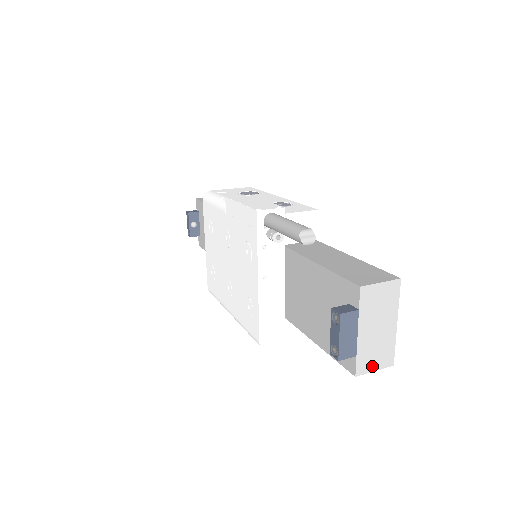
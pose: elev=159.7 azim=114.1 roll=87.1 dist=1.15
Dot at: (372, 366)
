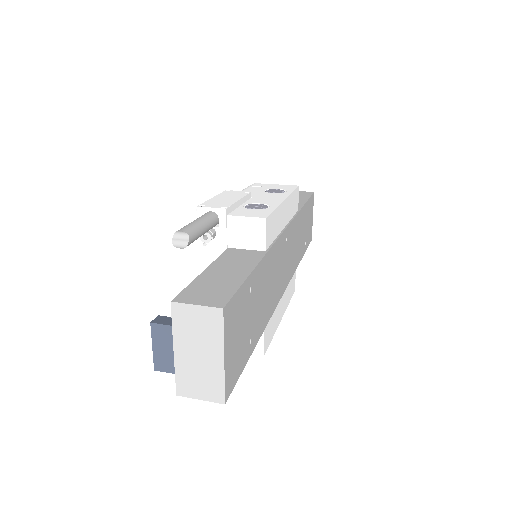
Dot at: (196, 393)
